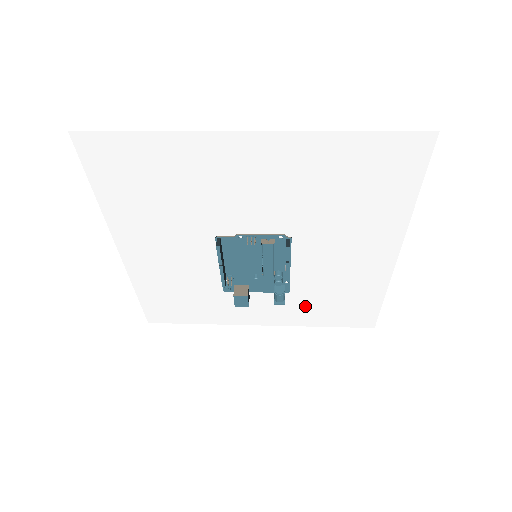
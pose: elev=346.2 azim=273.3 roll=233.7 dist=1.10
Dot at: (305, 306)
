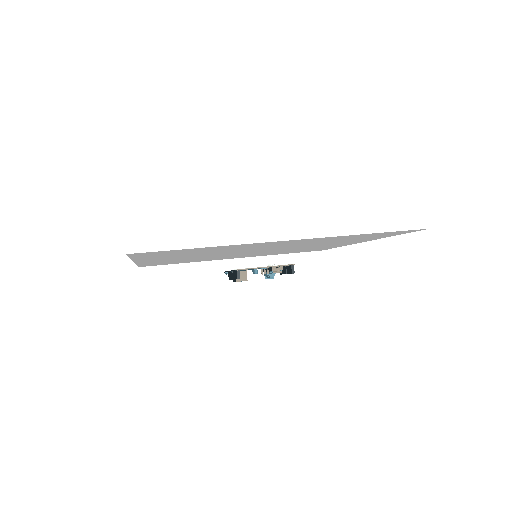
Dot at: (277, 253)
